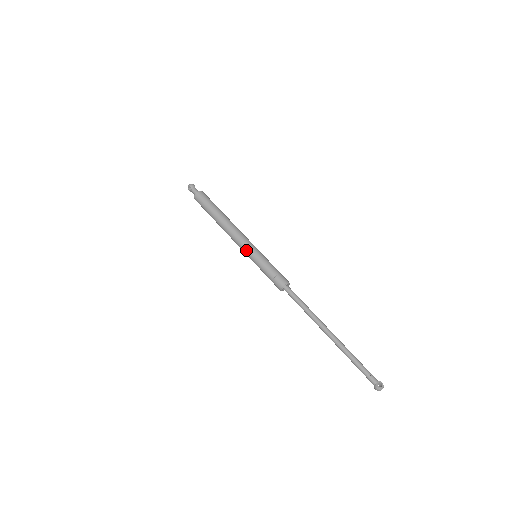
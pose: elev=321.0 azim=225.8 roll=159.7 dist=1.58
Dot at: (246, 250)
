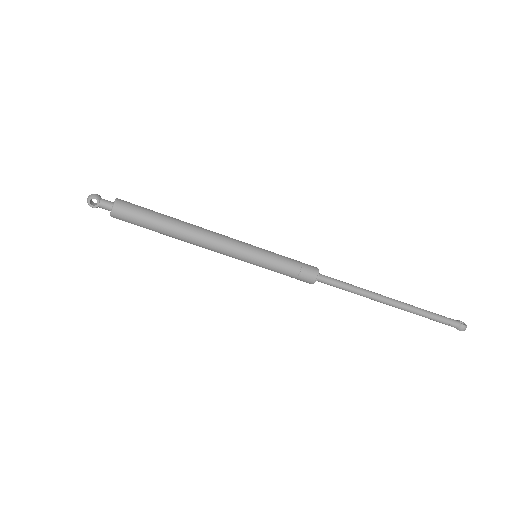
Dot at: (244, 251)
